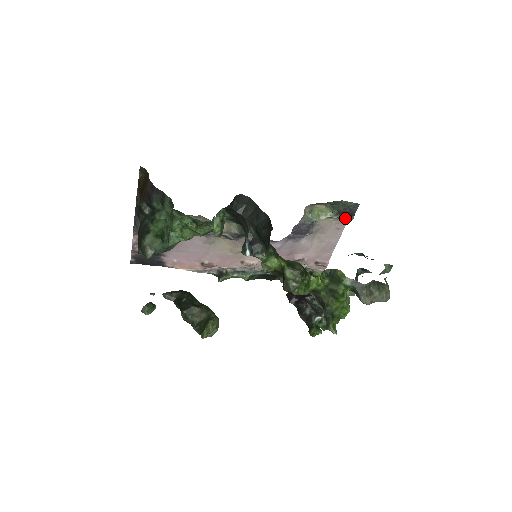
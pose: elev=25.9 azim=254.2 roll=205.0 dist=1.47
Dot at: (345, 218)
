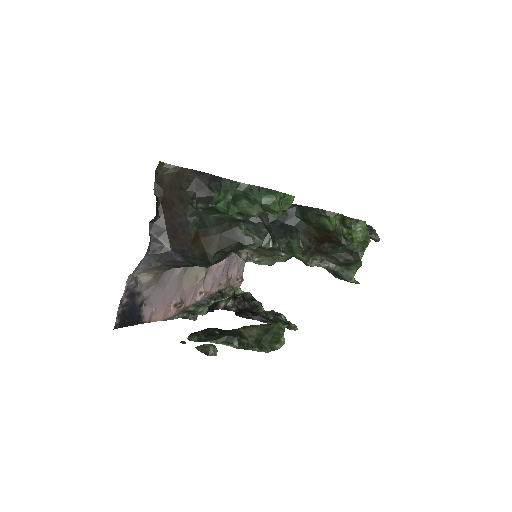
Dot at: occluded
